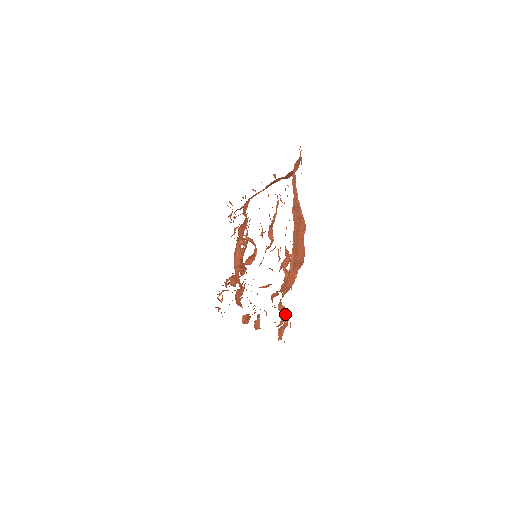
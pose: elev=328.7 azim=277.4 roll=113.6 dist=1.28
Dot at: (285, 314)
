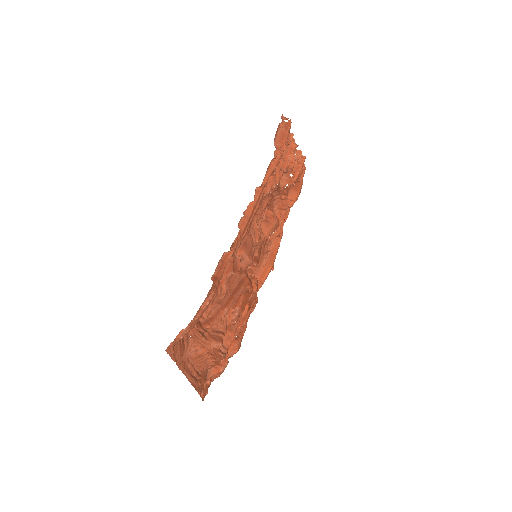
Dot at: (204, 386)
